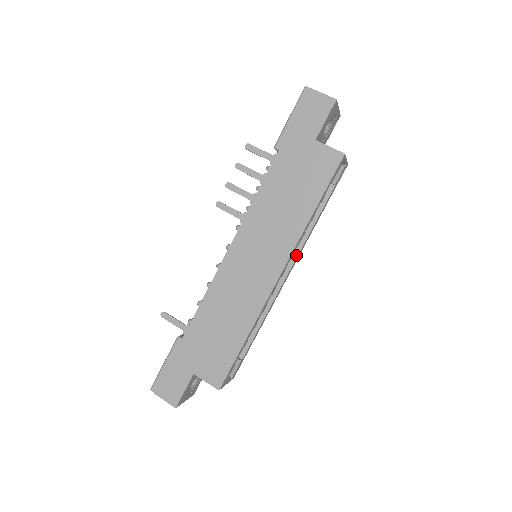
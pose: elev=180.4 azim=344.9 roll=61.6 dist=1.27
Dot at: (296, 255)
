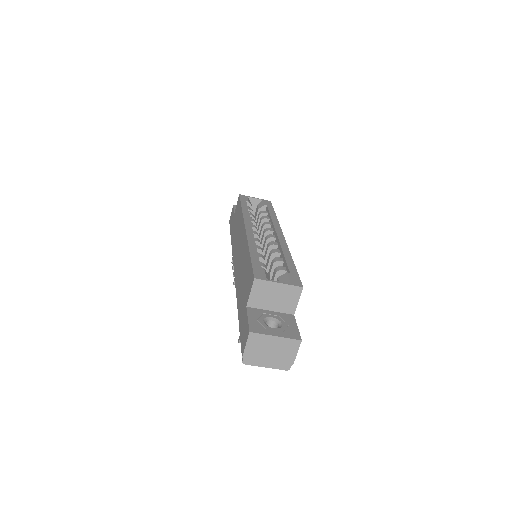
Dot at: (274, 228)
